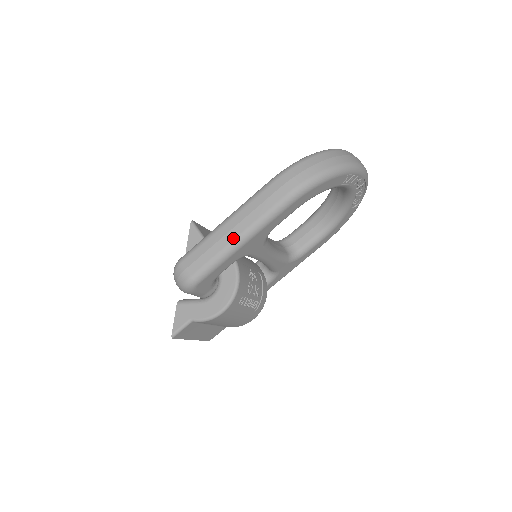
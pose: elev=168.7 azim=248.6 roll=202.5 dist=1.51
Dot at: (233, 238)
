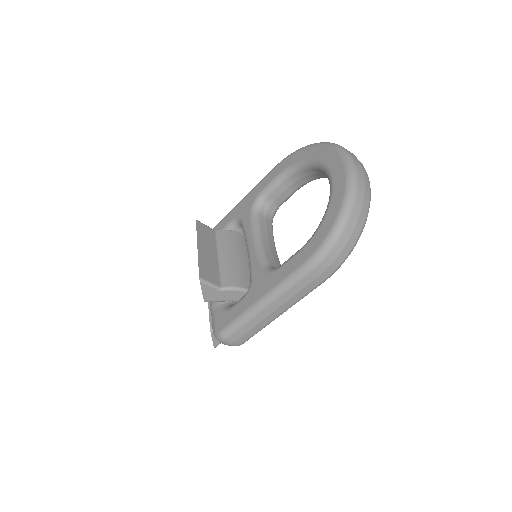
Dot at: (276, 316)
